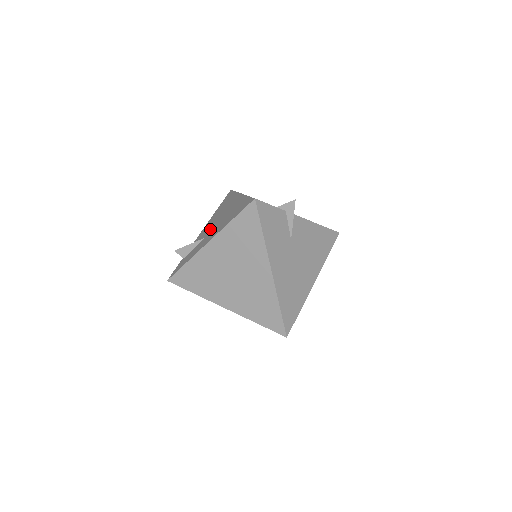
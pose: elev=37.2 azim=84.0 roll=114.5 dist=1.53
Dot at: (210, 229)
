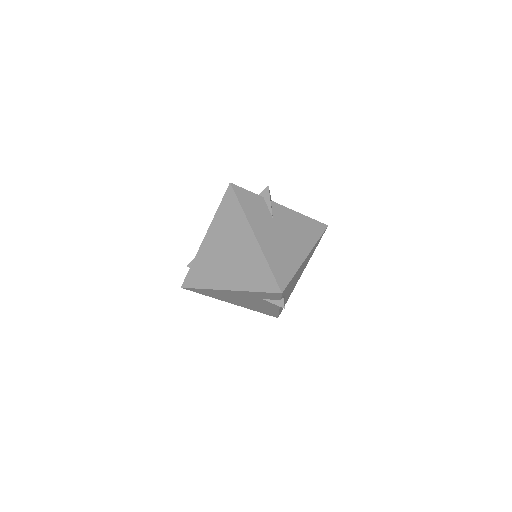
Dot at: occluded
